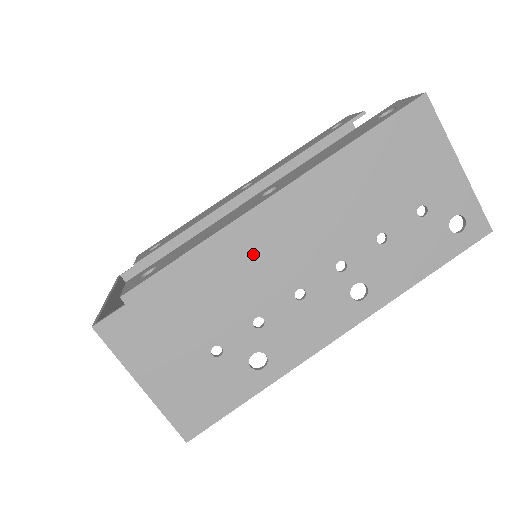
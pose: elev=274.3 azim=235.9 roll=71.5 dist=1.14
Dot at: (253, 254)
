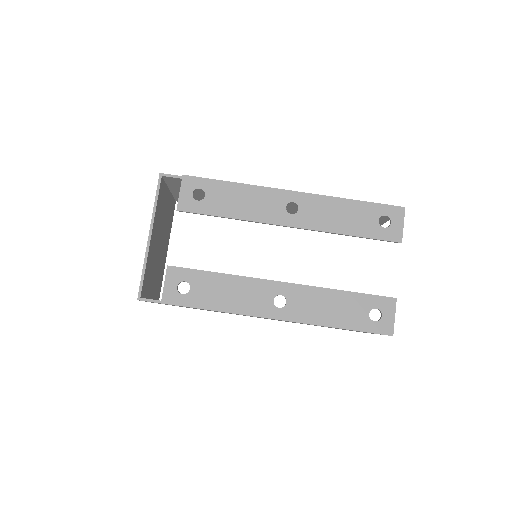
Dot at: occluded
